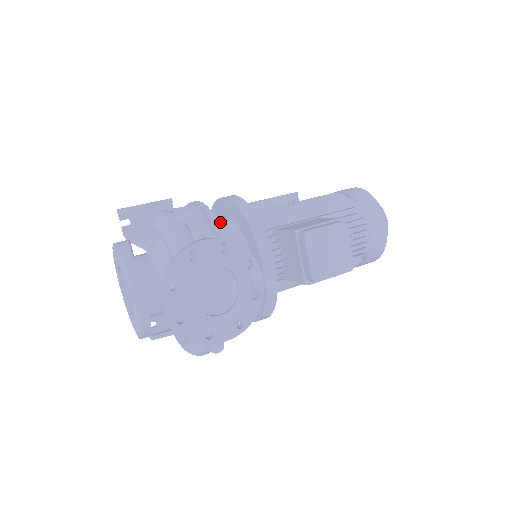
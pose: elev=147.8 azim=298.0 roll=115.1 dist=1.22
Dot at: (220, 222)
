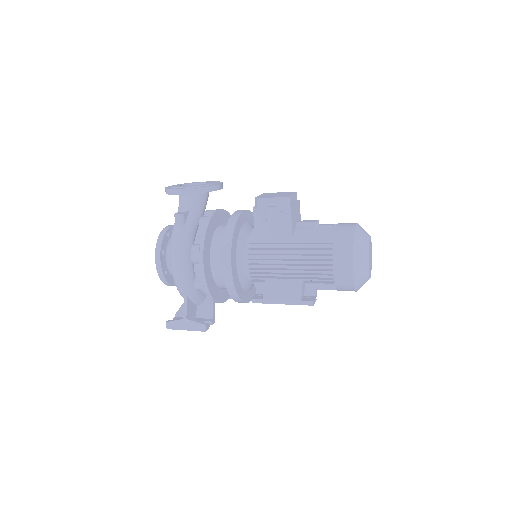
Dot at: occluded
